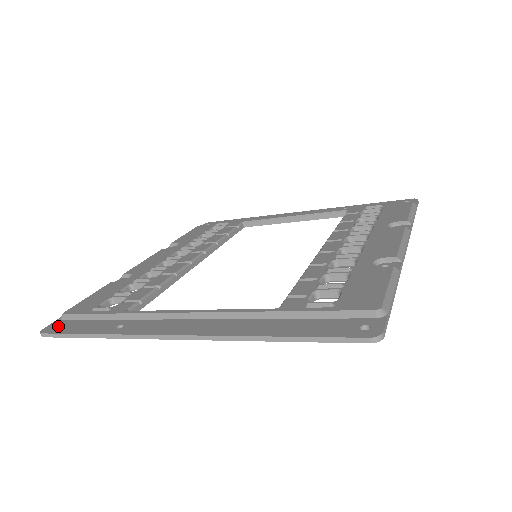
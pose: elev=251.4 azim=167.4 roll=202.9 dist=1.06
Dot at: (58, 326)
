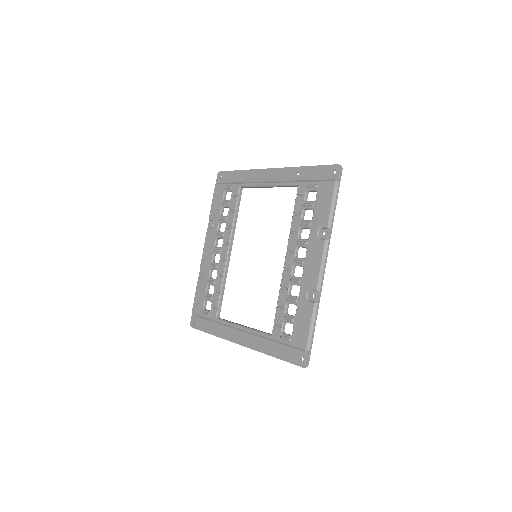
Dot at: (195, 322)
